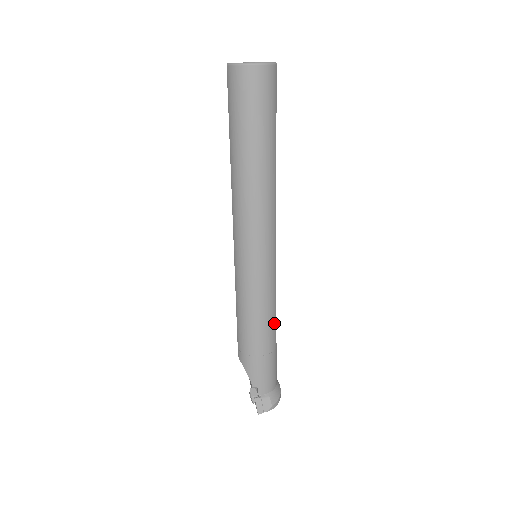
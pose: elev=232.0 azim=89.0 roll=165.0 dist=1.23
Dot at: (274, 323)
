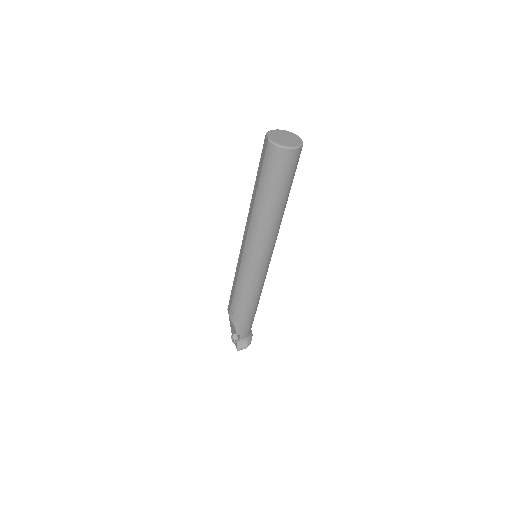
Dot at: occluded
